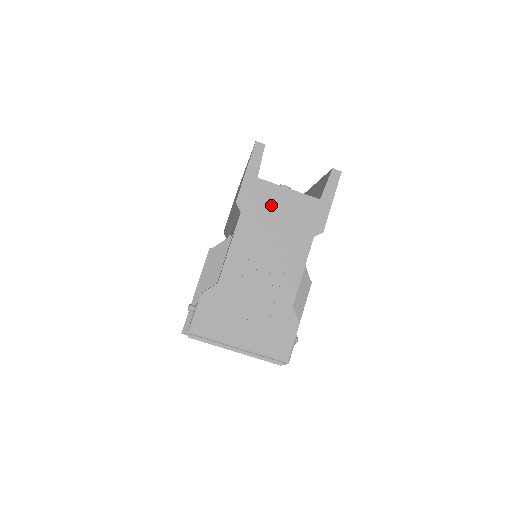
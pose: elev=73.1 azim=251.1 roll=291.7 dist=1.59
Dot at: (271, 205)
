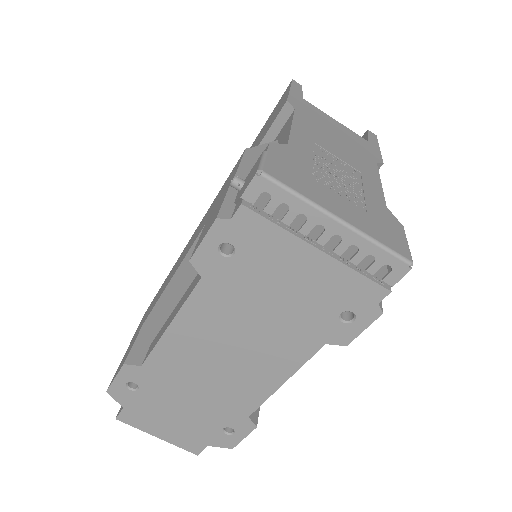
Dot at: (324, 121)
